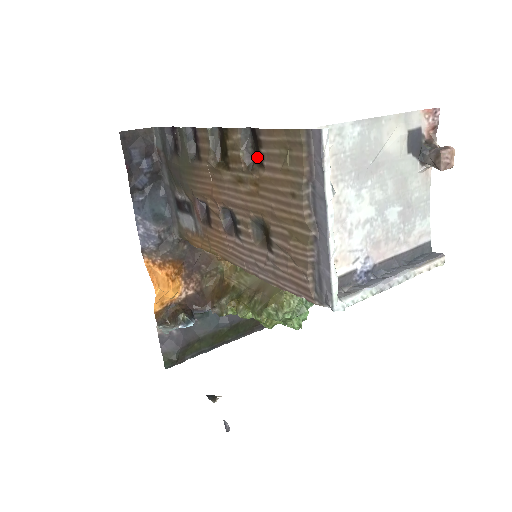
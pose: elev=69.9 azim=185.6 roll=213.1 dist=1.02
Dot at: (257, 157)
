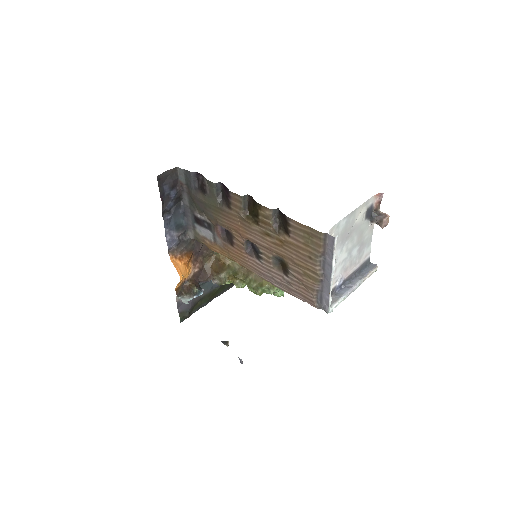
Dot at: (283, 227)
